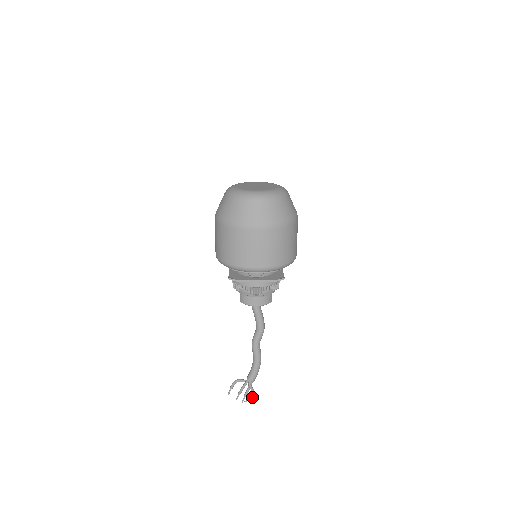
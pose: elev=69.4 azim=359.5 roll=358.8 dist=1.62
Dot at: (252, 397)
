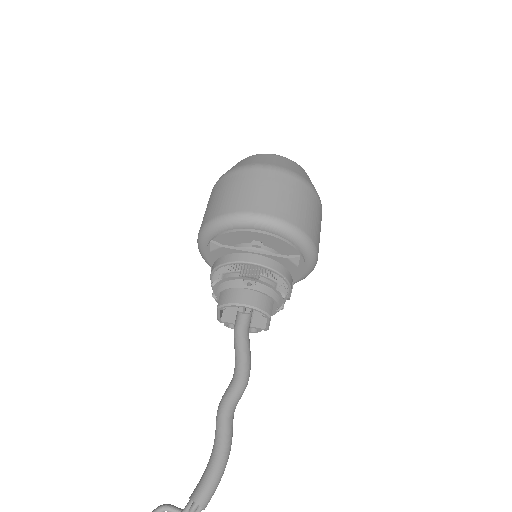
Dot at: out of frame
